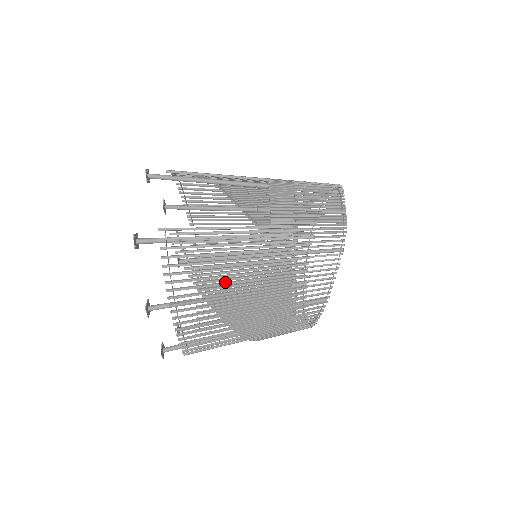
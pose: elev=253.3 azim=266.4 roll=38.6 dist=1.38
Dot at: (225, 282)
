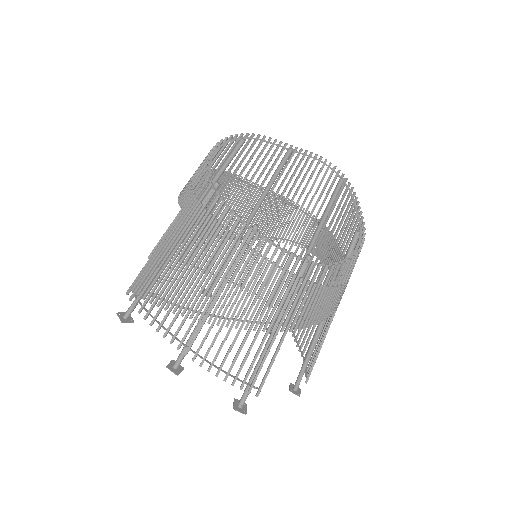
Dot at: (191, 288)
